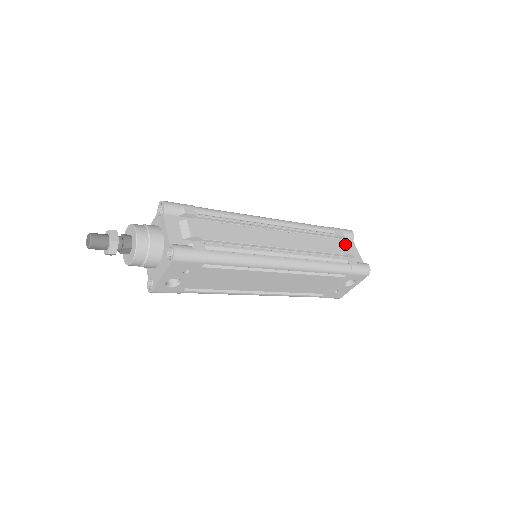
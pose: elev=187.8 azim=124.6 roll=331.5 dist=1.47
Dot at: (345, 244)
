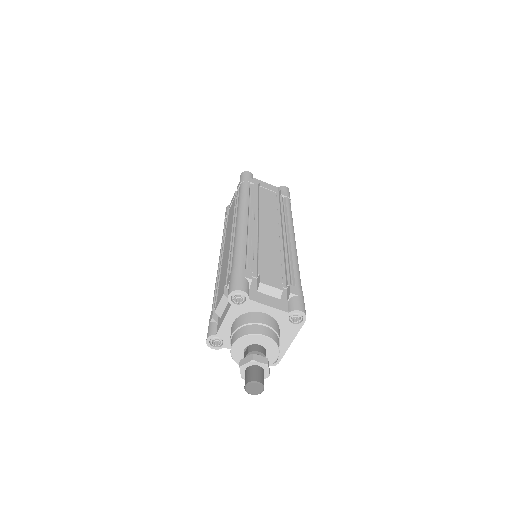
Dot at: (264, 186)
